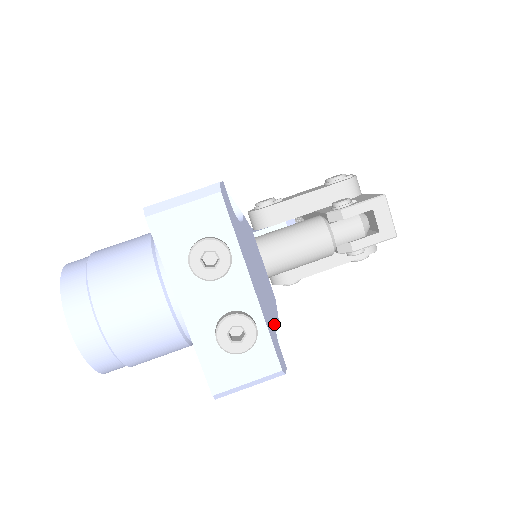
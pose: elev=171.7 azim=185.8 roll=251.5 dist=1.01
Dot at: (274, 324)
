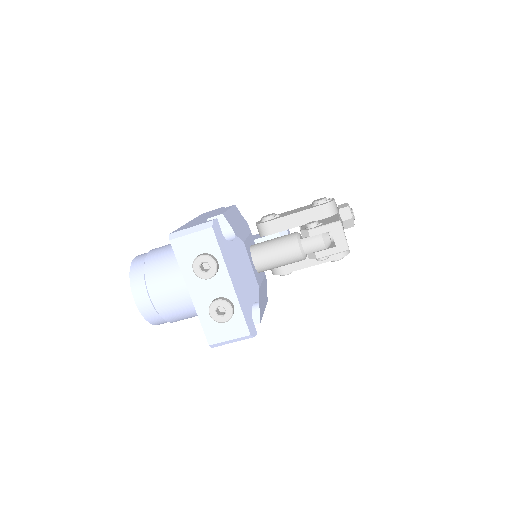
Dot at: (251, 306)
